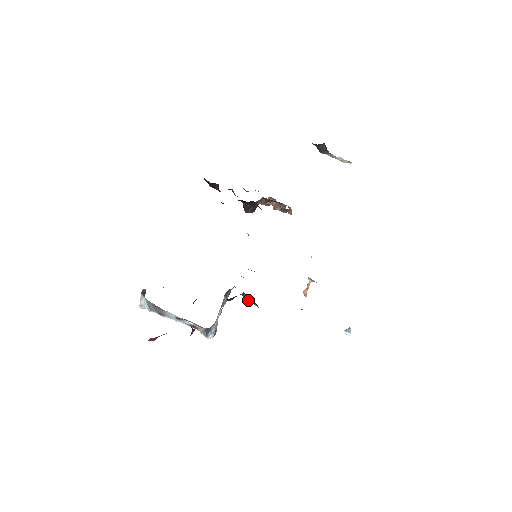
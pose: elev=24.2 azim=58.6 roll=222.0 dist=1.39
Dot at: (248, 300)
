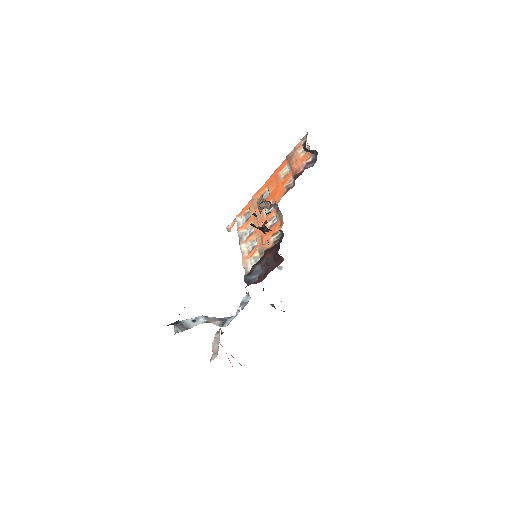
Dot at: (274, 307)
